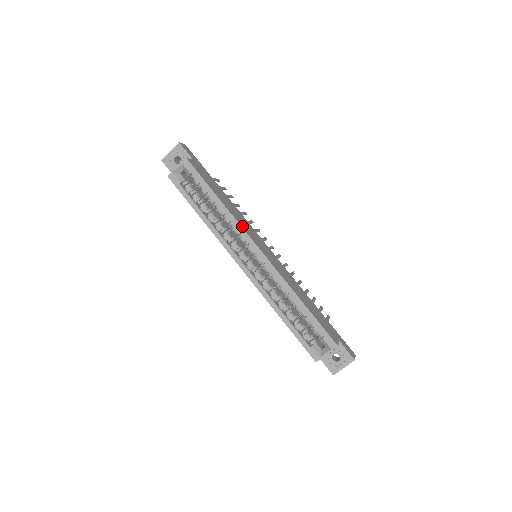
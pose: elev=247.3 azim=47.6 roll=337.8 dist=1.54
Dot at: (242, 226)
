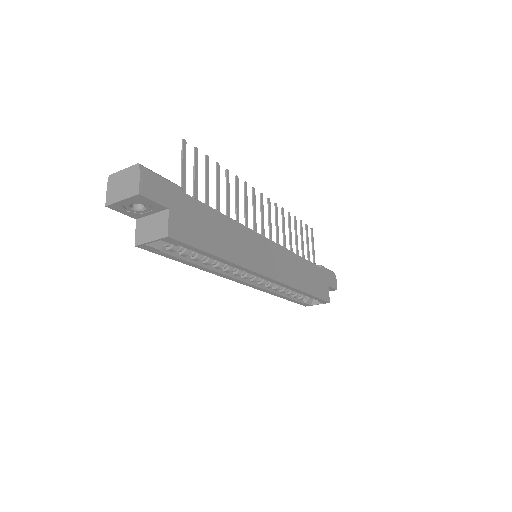
Dot at: (250, 267)
